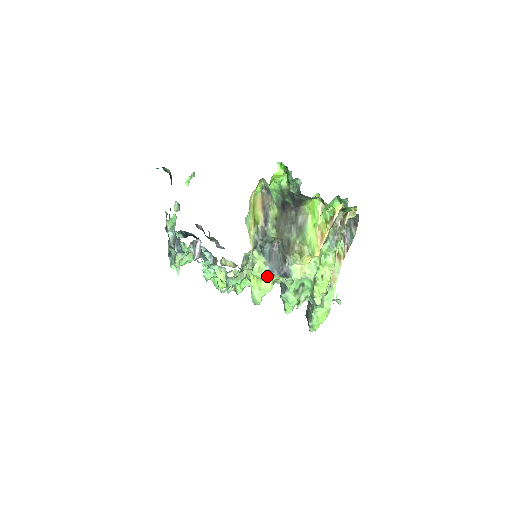
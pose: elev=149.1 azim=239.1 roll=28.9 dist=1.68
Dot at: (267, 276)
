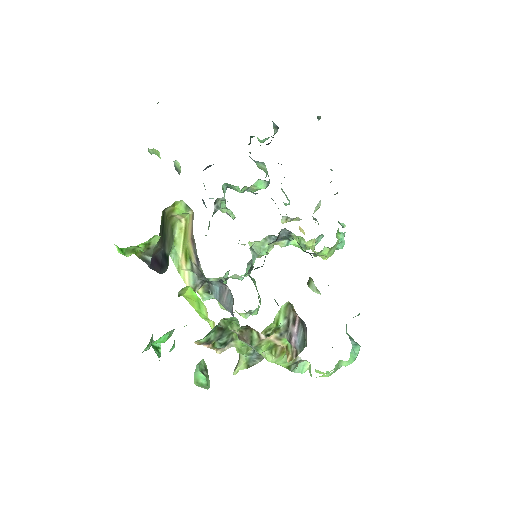
Dot at: (227, 310)
